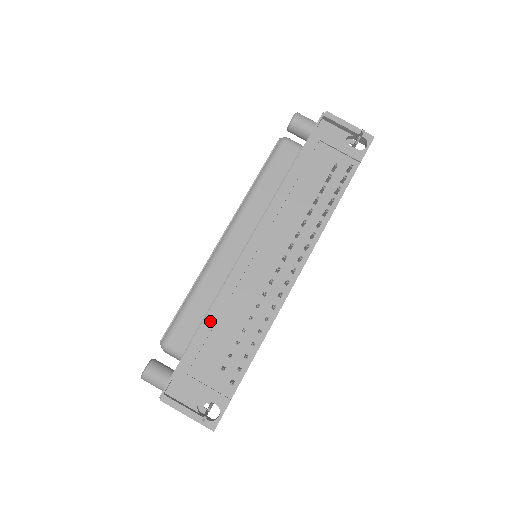
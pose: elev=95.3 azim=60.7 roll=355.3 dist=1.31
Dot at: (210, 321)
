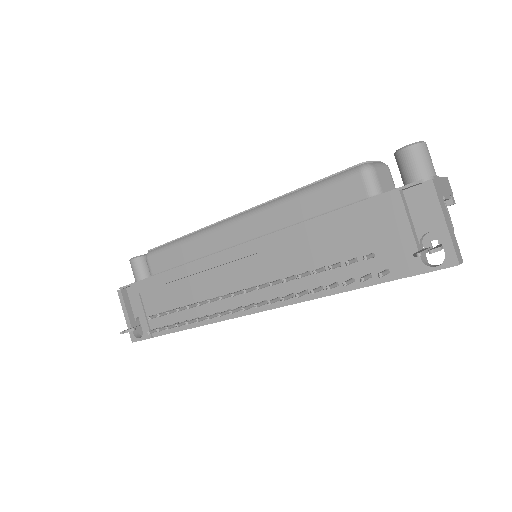
Dot at: (172, 275)
